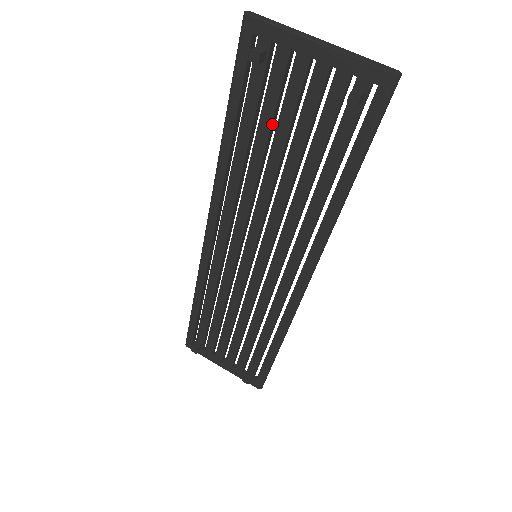
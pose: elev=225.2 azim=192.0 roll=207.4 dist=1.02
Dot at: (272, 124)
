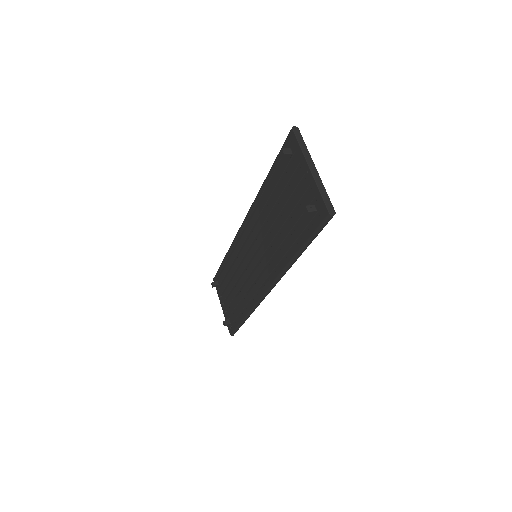
Dot at: (284, 192)
